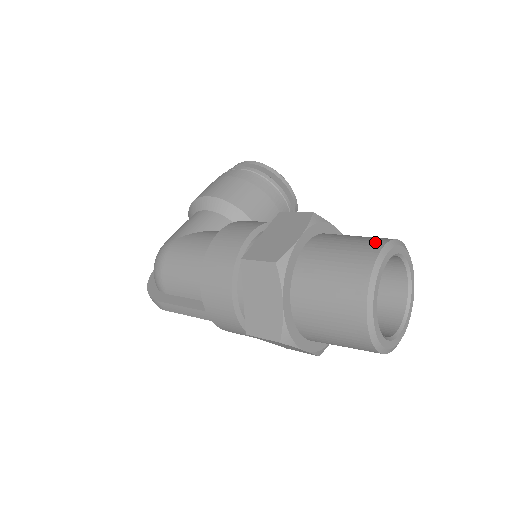
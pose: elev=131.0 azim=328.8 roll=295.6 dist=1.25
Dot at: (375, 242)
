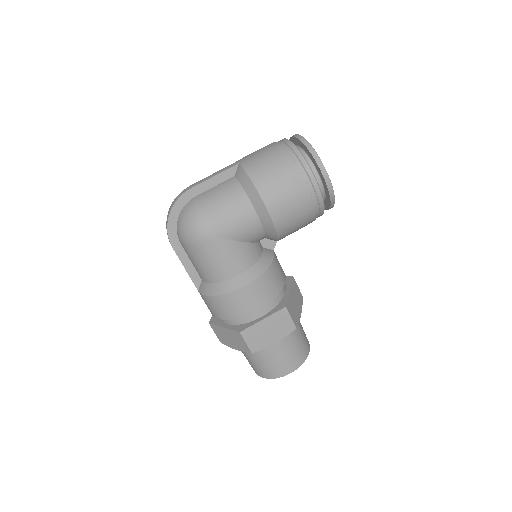
Dot at: (297, 363)
